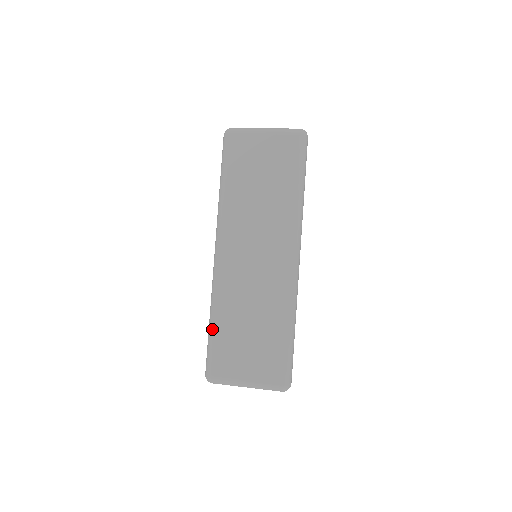
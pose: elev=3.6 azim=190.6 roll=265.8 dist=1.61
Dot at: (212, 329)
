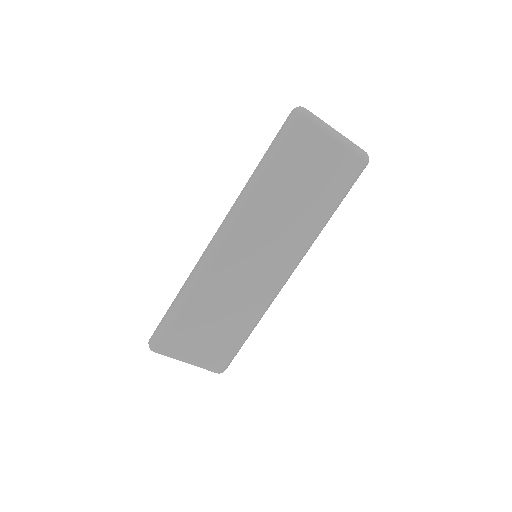
Dot at: (180, 309)
